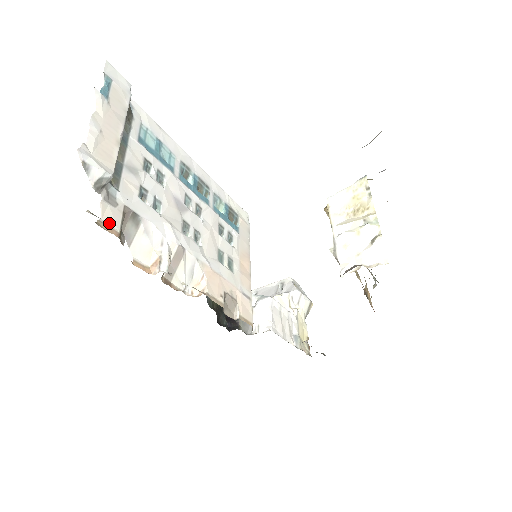
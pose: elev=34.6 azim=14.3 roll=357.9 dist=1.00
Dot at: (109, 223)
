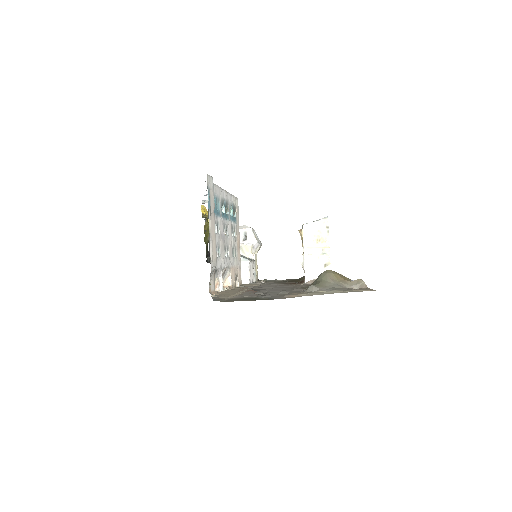
Dot at: (212, 289)
